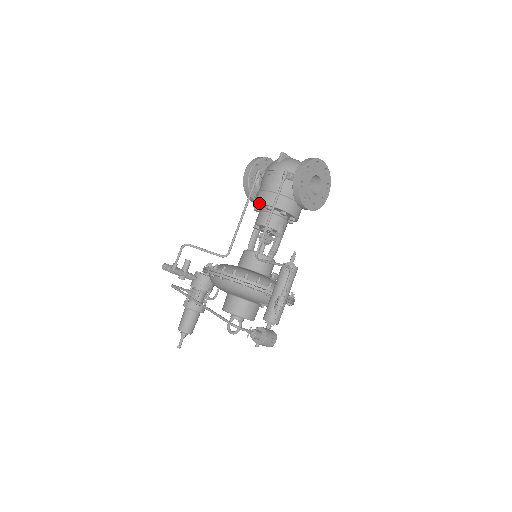
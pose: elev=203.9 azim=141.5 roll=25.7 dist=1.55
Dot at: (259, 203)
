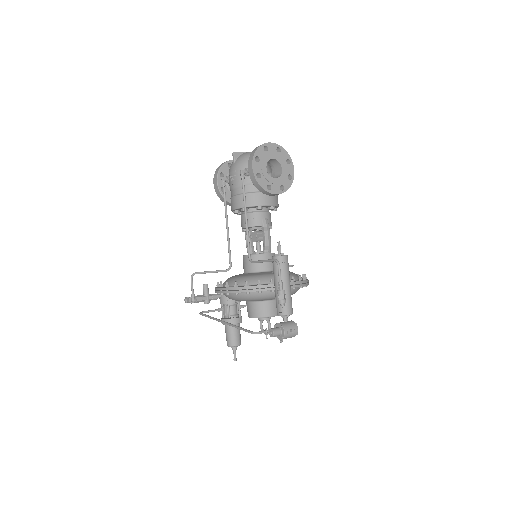
Dot at: (234, 209)
